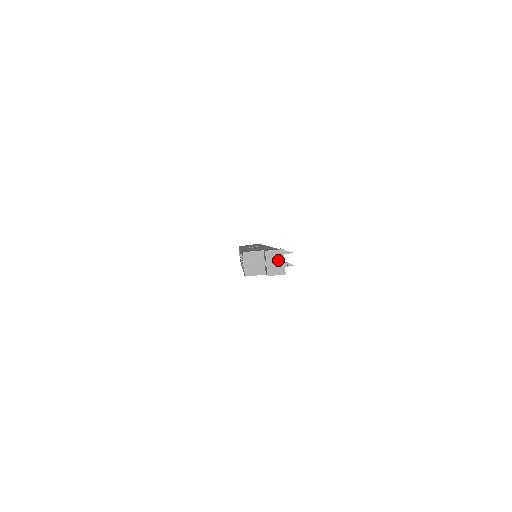
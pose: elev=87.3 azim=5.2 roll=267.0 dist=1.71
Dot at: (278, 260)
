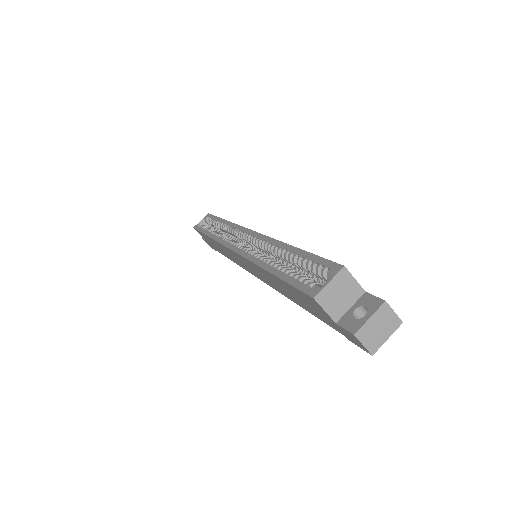
Dot at: (385, 329)
